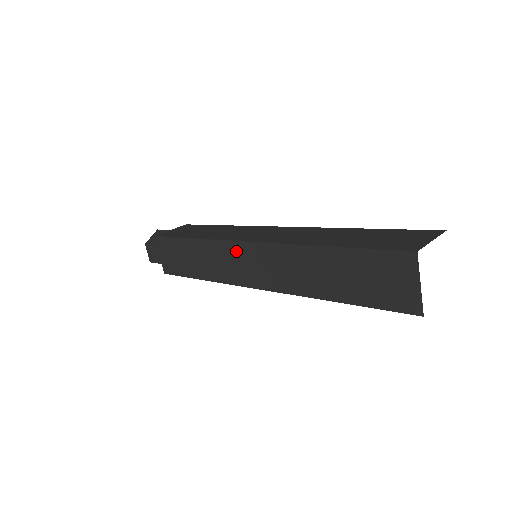
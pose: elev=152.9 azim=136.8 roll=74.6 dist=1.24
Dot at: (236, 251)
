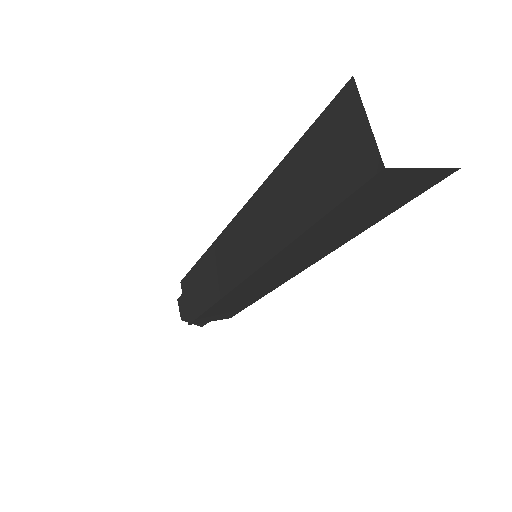
Dot at: (225, 243)
